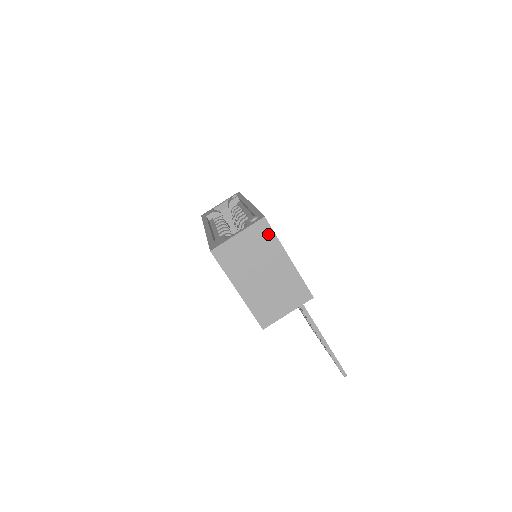
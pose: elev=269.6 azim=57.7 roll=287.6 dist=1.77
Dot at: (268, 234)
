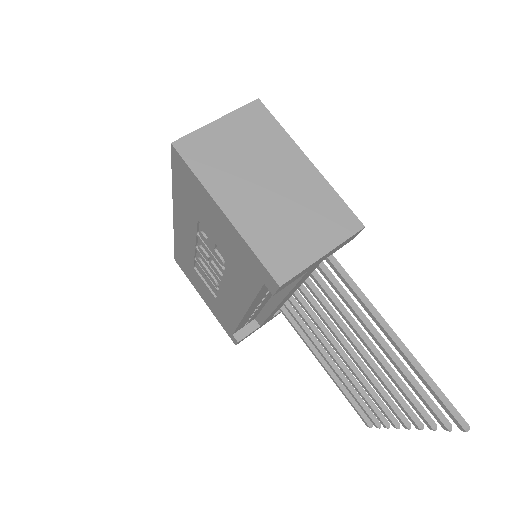
Dot at: (267, 123)
